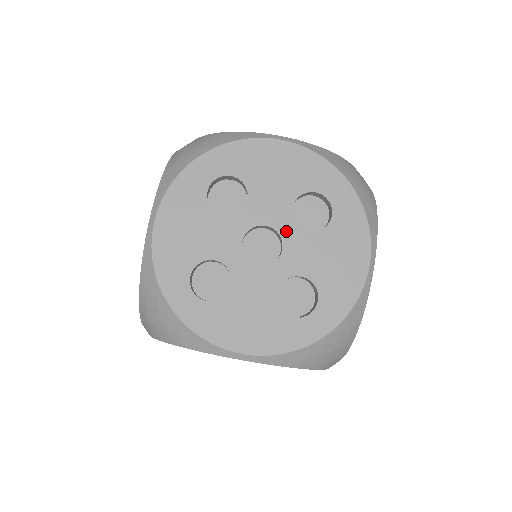
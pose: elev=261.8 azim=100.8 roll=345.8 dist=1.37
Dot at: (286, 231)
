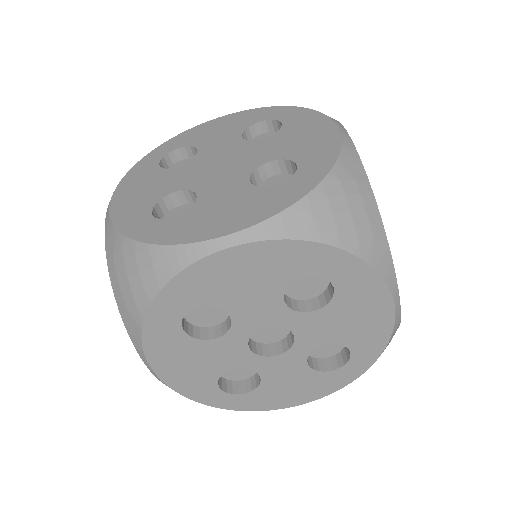
Dot at: (289, 322)
